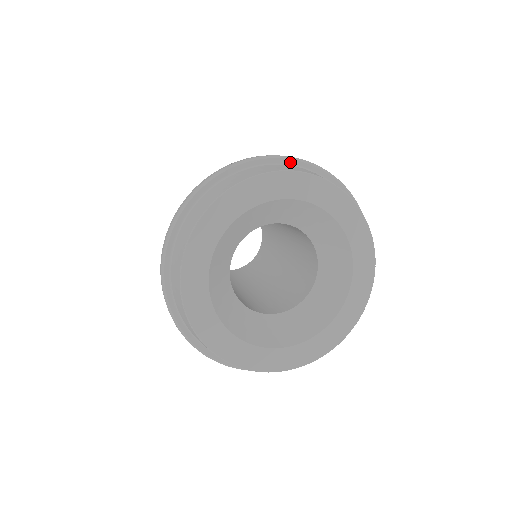
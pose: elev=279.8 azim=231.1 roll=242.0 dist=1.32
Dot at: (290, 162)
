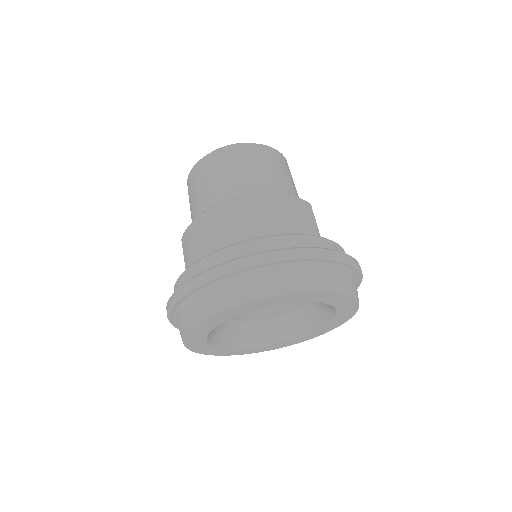
Dot at: (326, 261)
